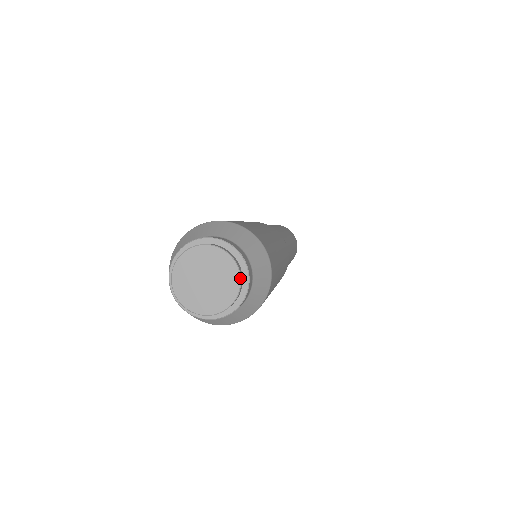
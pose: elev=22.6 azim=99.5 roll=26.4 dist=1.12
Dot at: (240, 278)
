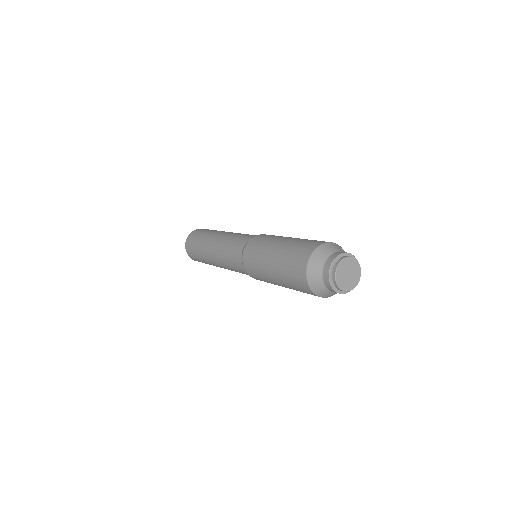
Dot at: occluded
